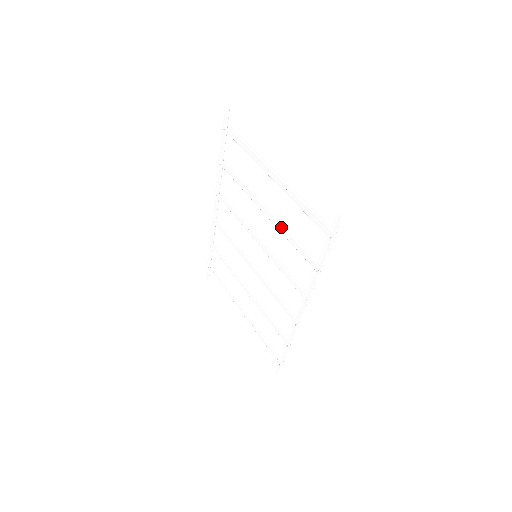
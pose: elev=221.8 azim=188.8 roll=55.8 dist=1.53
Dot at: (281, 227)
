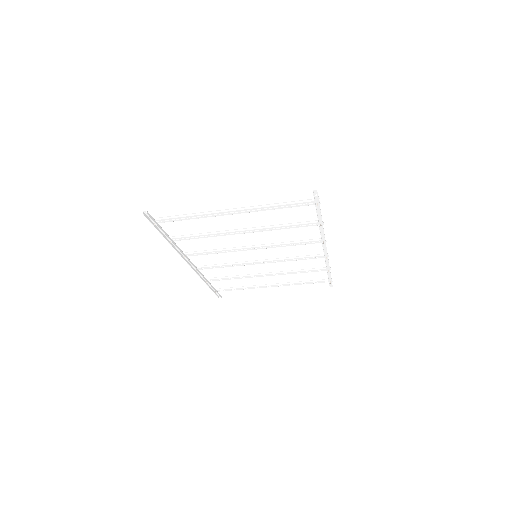
Dot at: occluded
